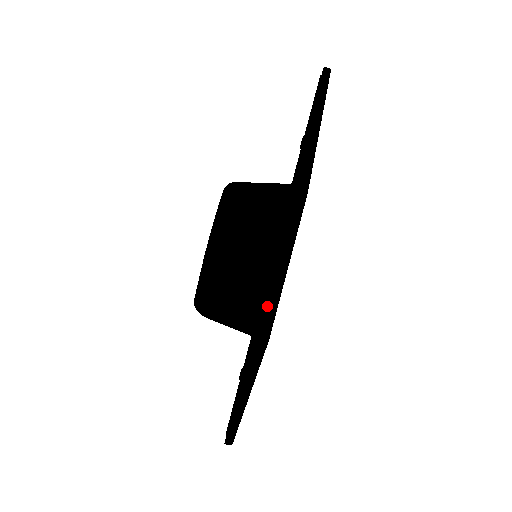
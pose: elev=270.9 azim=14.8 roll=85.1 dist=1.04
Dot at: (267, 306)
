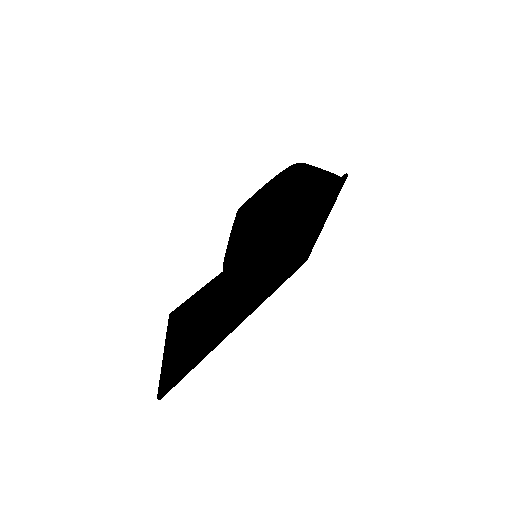
Dot at: (163, 375)
